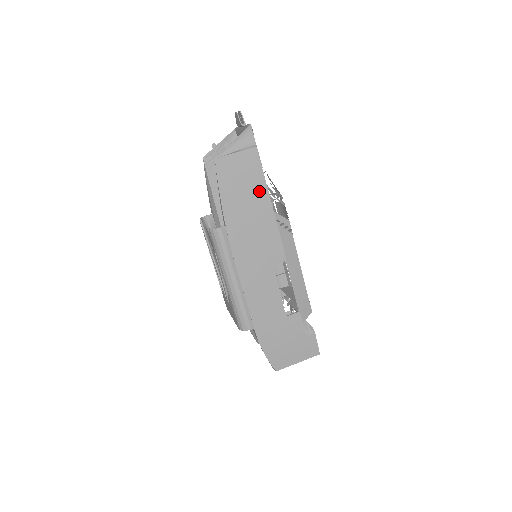
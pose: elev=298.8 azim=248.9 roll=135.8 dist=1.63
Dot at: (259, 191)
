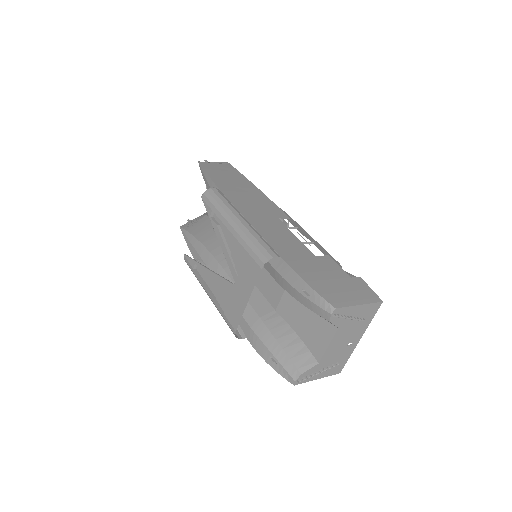
Dot at: (243, 181)
